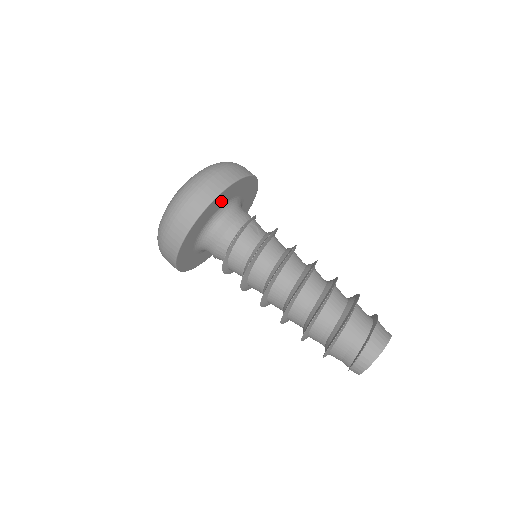
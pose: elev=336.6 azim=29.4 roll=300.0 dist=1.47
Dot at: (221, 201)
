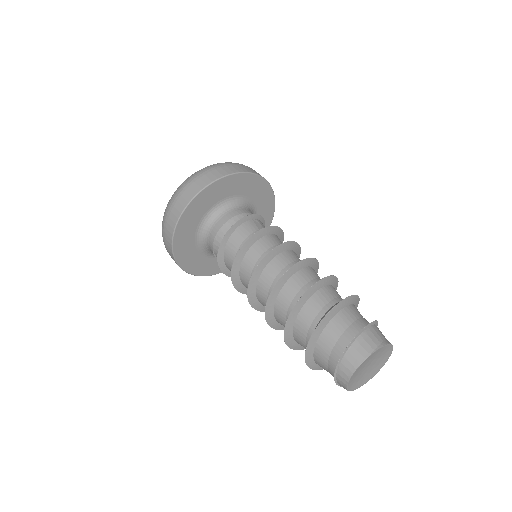
Dot at: (228, 189)
